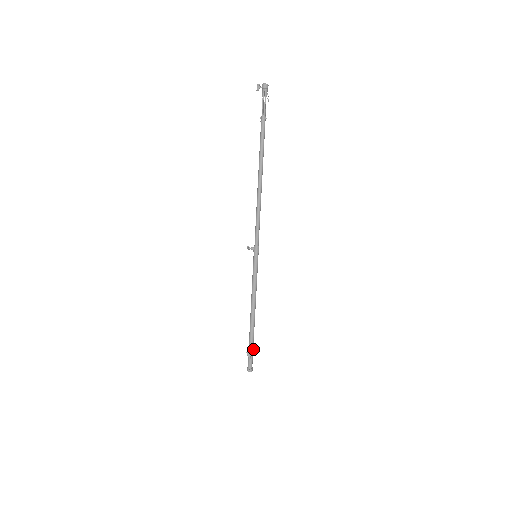
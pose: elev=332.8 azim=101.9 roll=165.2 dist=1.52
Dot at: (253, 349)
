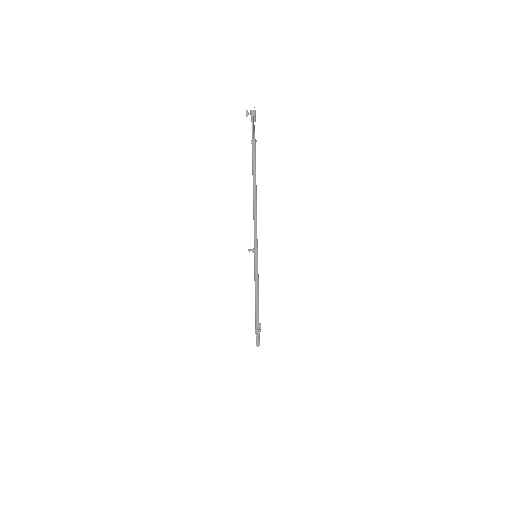
Dot at: (259, 329)
